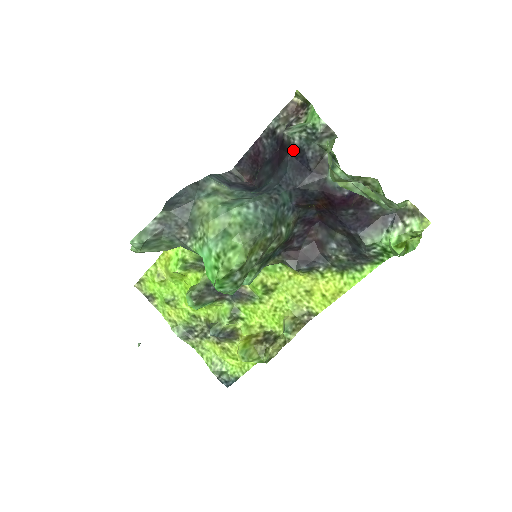
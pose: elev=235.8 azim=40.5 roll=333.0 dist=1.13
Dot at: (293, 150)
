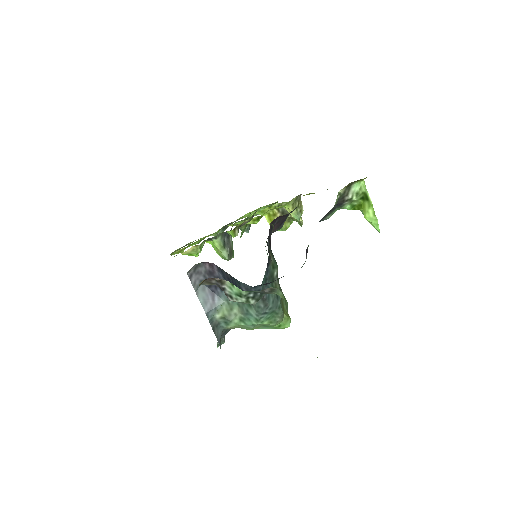
Dot at: occluded
